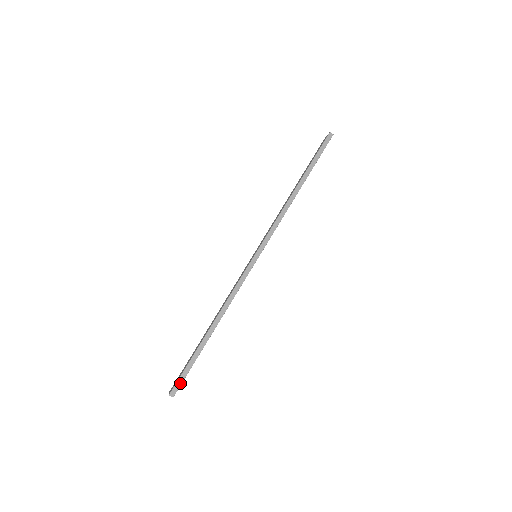
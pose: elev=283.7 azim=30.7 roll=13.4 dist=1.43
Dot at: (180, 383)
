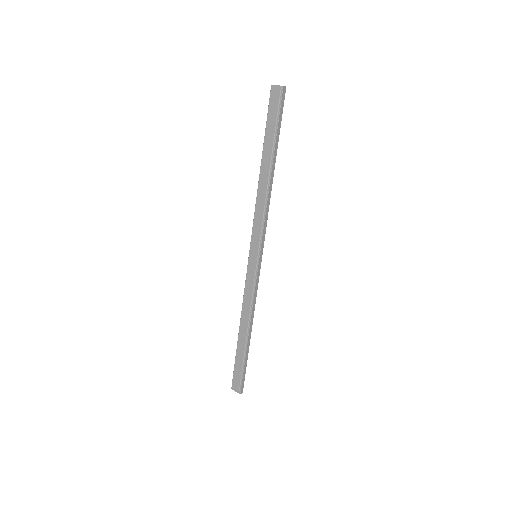
Dot at: occluded
